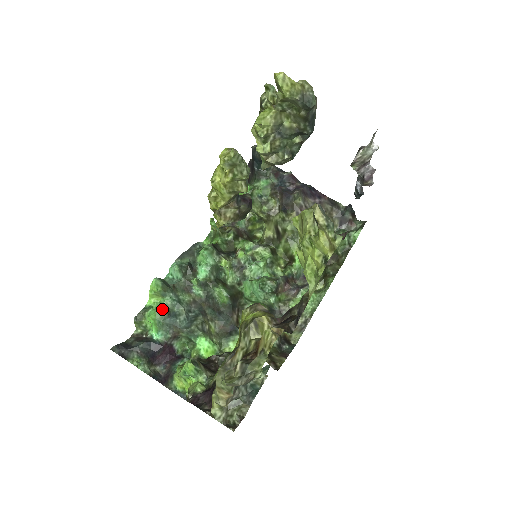
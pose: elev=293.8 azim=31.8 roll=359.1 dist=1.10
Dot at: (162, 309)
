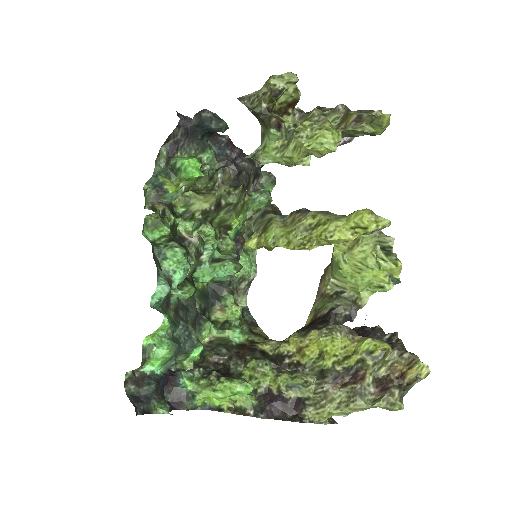
Dot at: (171, 343)
